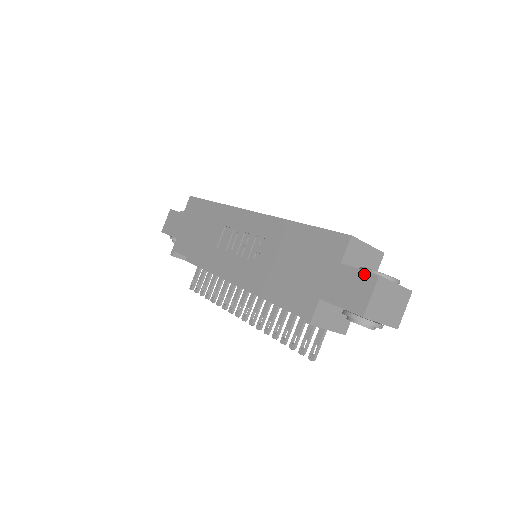
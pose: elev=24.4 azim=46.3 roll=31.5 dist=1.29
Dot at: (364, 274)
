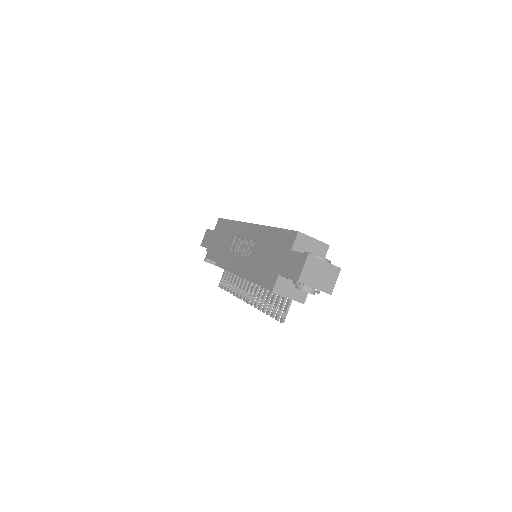
Dot at: (301, 255)
